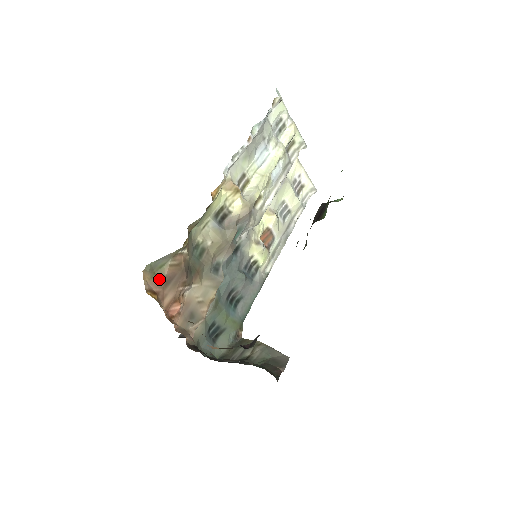
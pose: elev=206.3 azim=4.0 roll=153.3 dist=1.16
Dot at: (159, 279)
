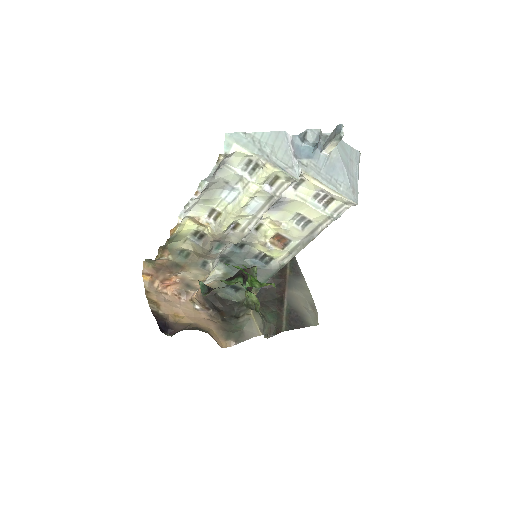
Dot at: (153, 267)
